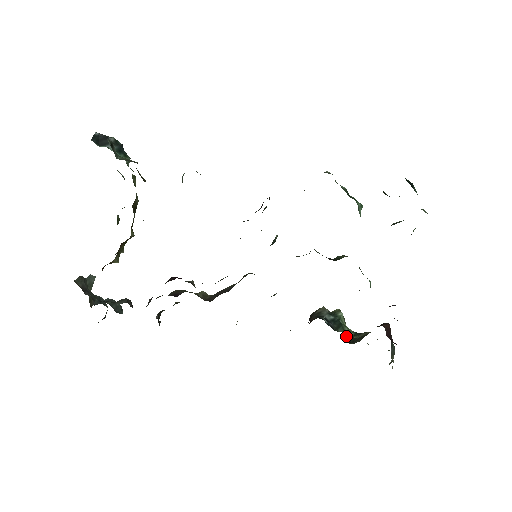
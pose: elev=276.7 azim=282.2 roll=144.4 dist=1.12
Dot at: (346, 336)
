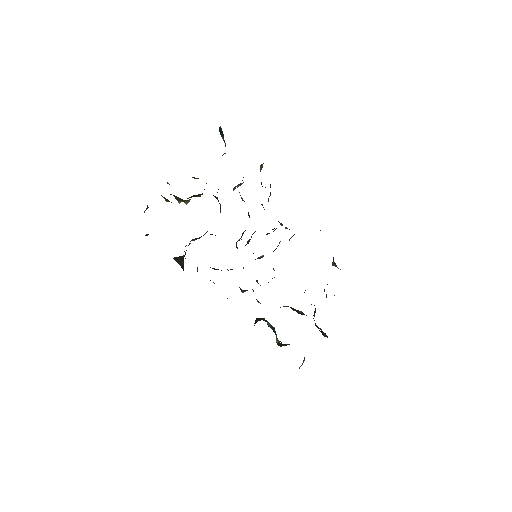
Dot at: (276, 340)
